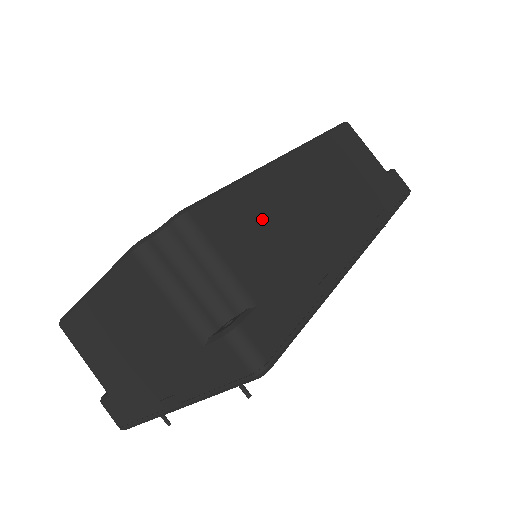
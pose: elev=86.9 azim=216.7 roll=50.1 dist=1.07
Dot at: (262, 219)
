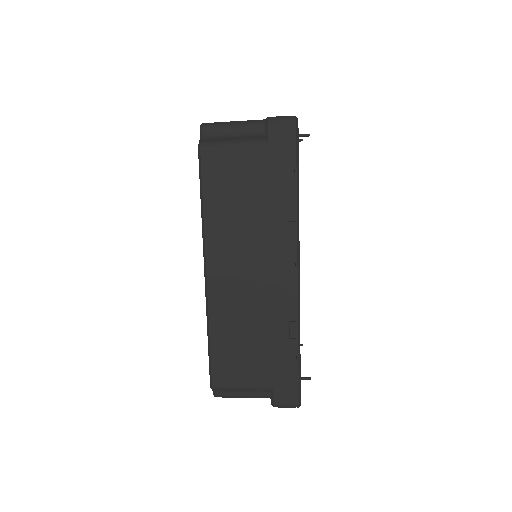
Dot at: (236, 343)
